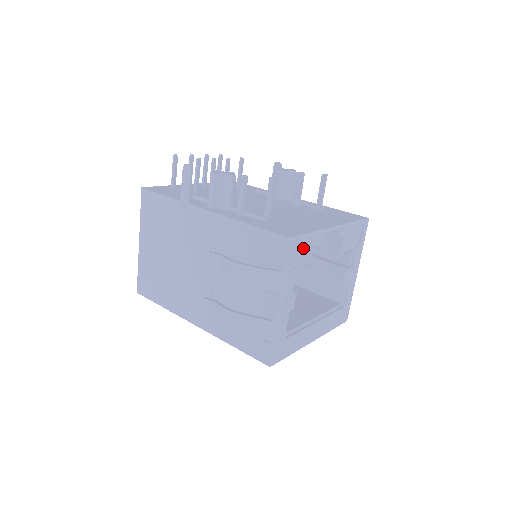
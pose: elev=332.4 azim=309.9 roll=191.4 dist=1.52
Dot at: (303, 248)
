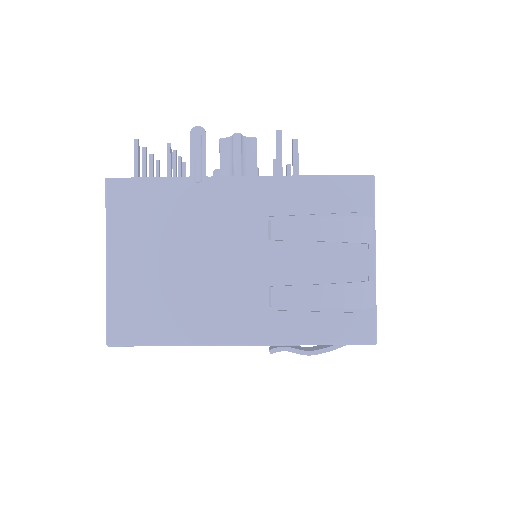
Dot at: occluded
